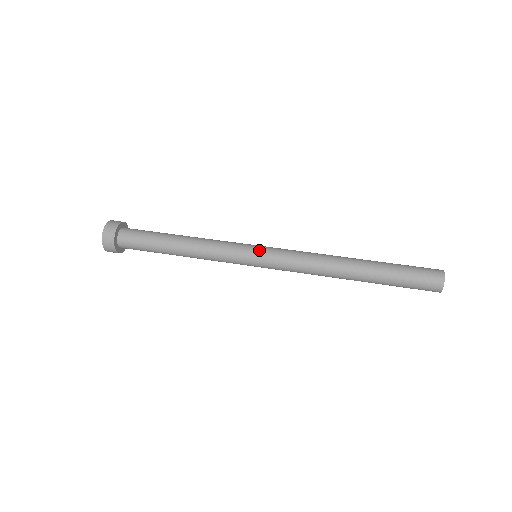
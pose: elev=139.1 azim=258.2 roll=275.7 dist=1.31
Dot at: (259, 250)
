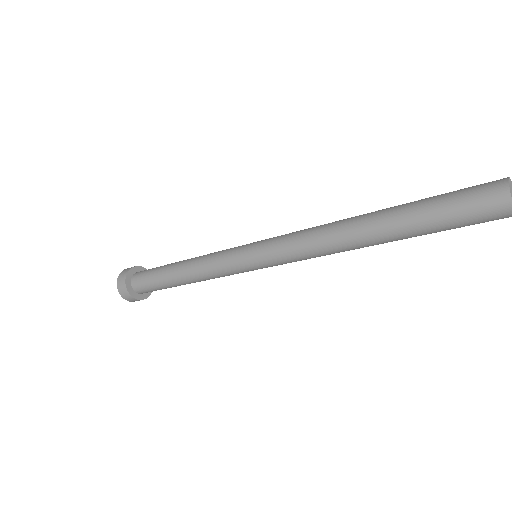
Dot at: (253, 243)
